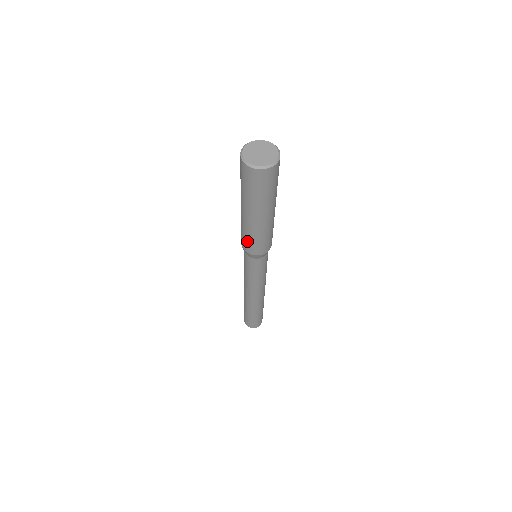
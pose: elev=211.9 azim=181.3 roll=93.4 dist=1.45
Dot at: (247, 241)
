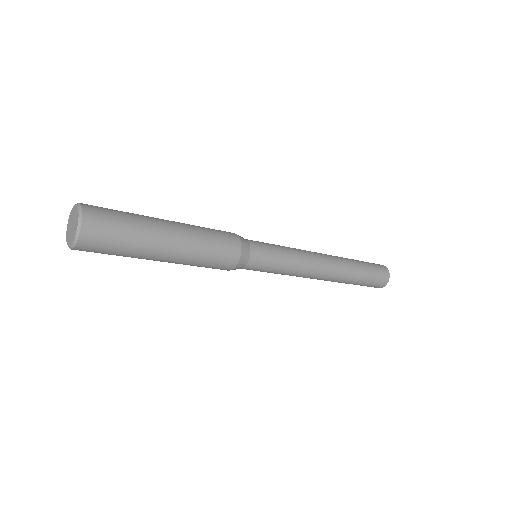
Dot at: occluded
